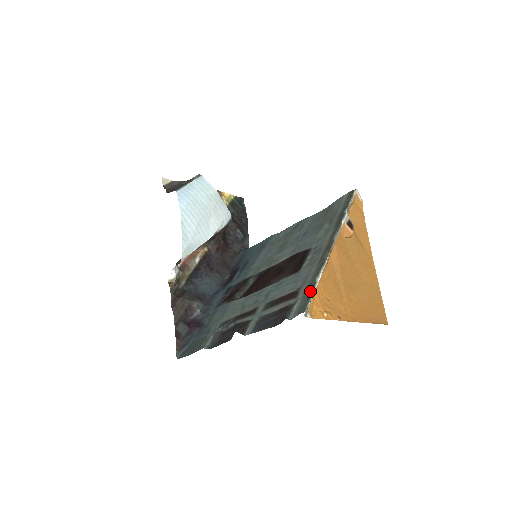
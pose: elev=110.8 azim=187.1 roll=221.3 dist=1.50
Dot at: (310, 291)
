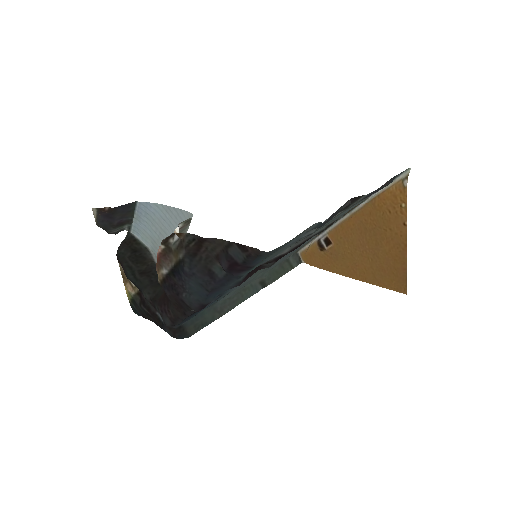
Dot at: occluded
